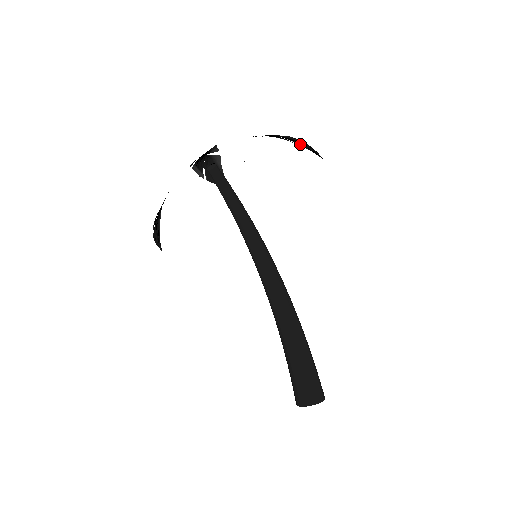
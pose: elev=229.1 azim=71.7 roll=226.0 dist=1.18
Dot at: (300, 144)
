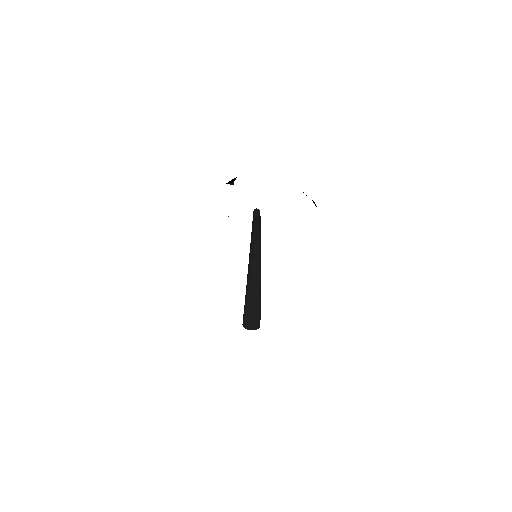
Dot at: occluded
